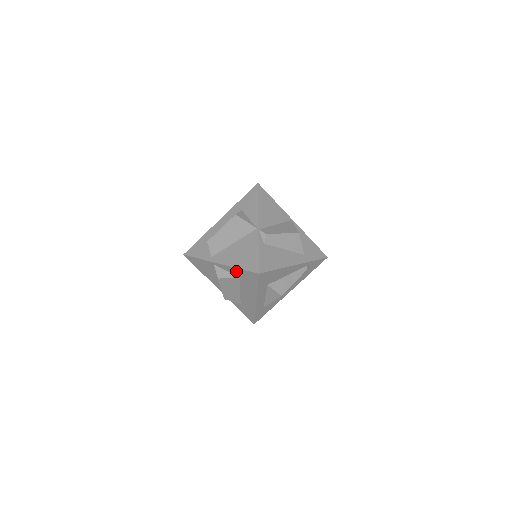
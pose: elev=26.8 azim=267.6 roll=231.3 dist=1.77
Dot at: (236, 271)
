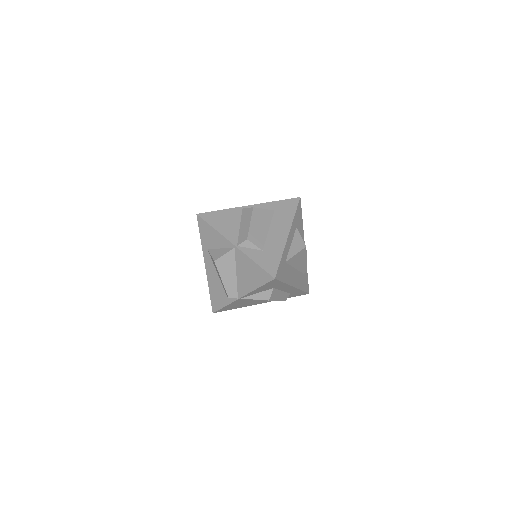
Dot at: (272, 205)
